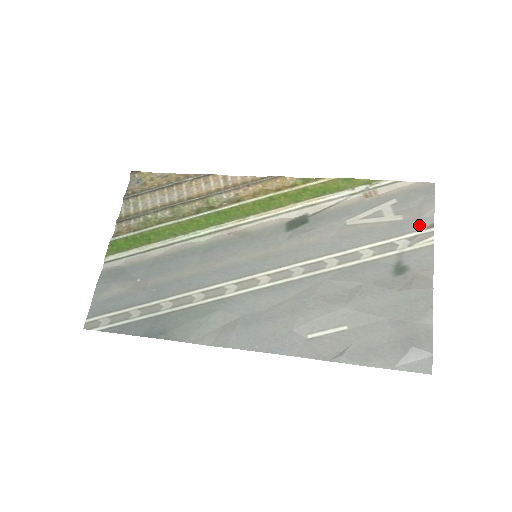
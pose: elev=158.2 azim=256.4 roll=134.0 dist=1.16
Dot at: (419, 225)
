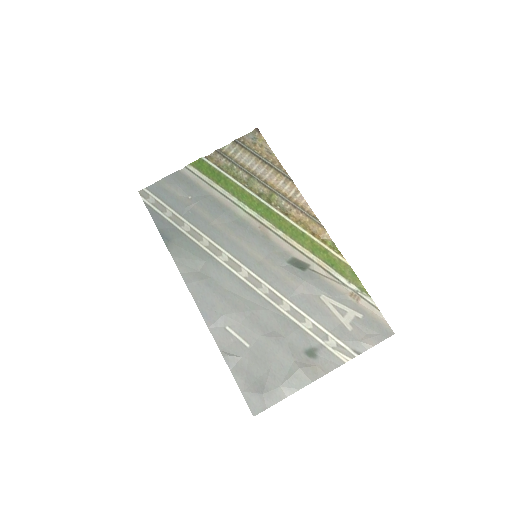
Dot at: (353, 344)
